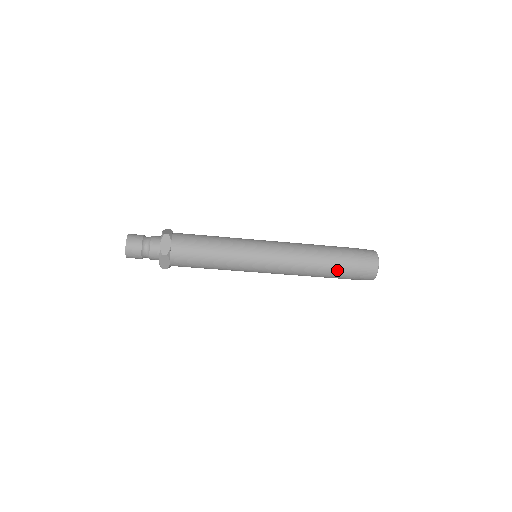
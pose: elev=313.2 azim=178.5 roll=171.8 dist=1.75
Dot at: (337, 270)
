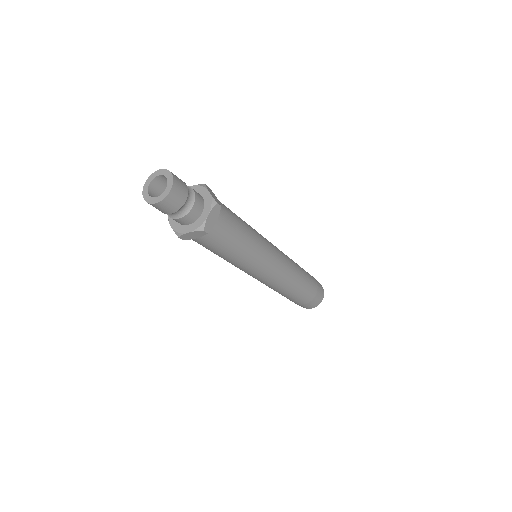
Dot at: (300, 297)
